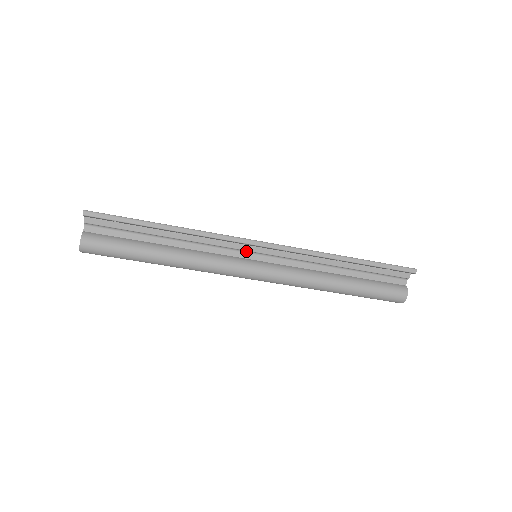
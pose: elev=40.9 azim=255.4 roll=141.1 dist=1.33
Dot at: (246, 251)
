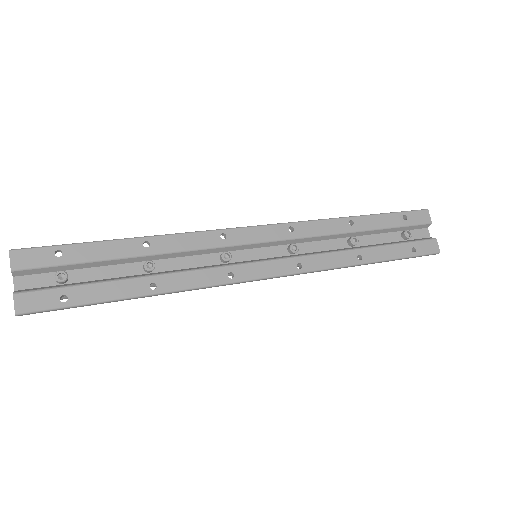
Dot at: occluded
